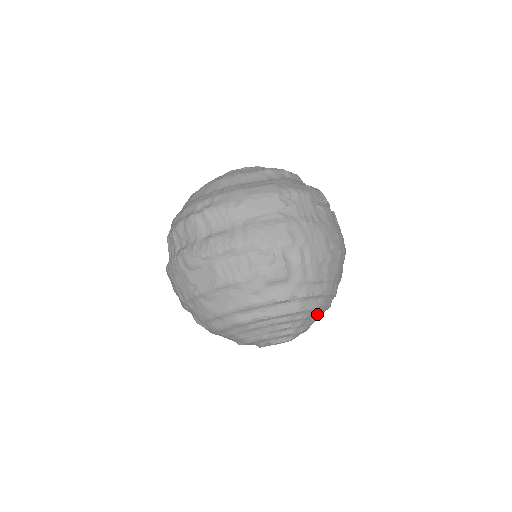
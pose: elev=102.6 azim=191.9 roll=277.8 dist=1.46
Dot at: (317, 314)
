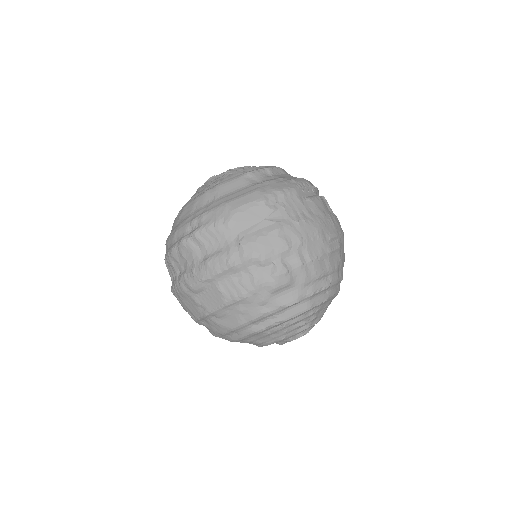
Dot at: (328, 303)
